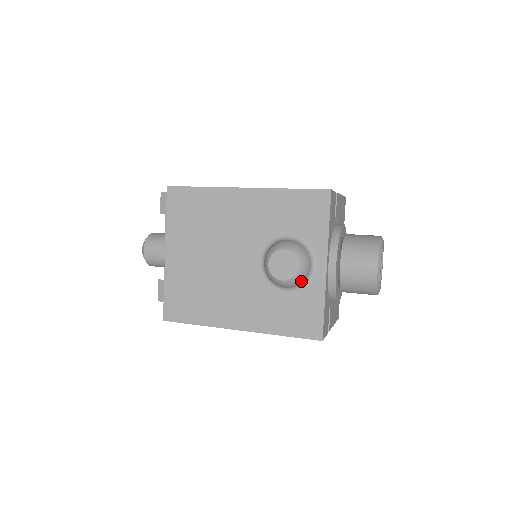
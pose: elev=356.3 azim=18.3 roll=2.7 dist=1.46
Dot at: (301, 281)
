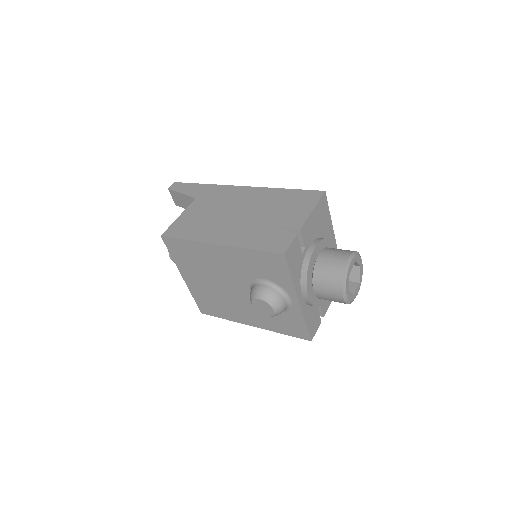
Dot at: occluded
